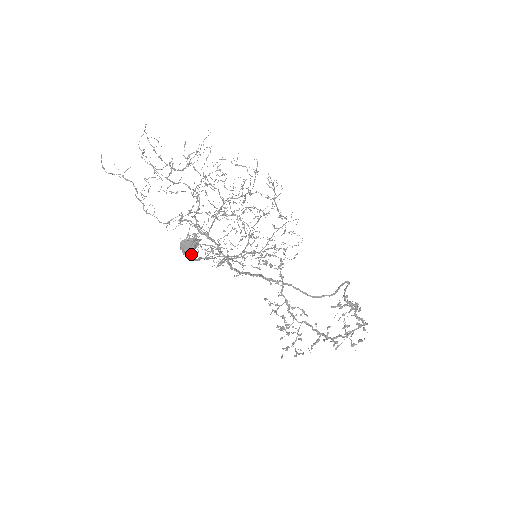
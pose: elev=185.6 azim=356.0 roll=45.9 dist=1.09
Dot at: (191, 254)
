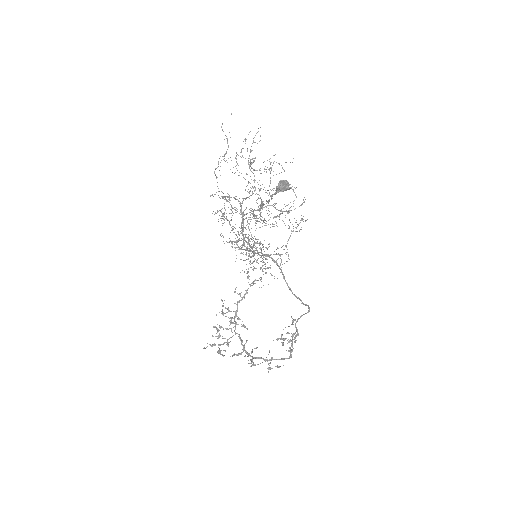
Dot at: occluded
